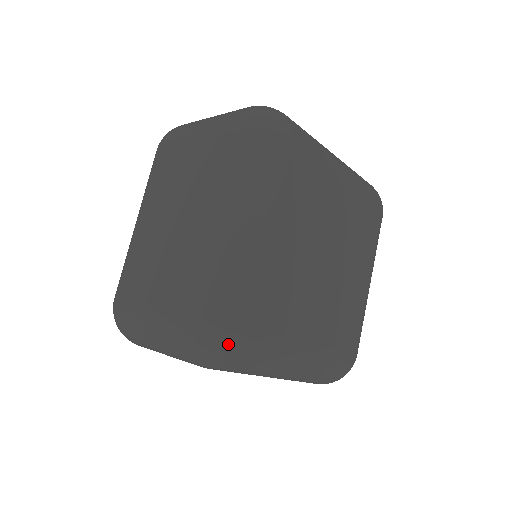
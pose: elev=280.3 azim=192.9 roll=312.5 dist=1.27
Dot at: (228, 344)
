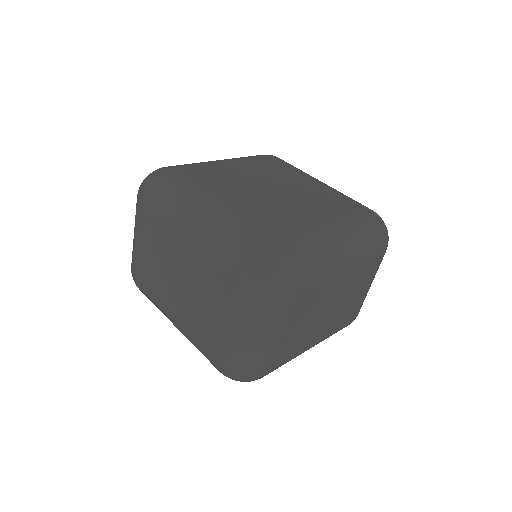
Dot at: (157, 171)
